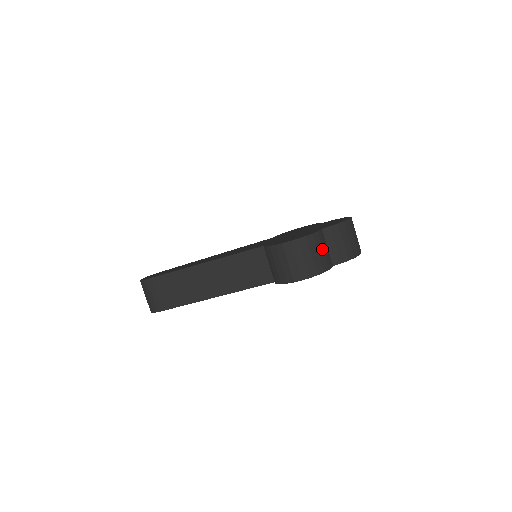
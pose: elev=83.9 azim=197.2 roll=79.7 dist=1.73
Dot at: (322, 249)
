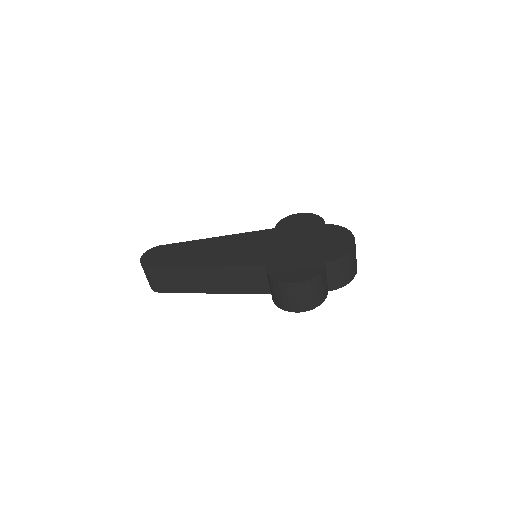
Dot at: (322, 286)
